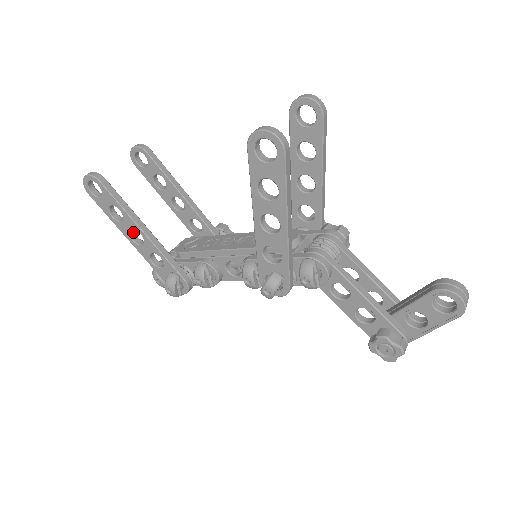
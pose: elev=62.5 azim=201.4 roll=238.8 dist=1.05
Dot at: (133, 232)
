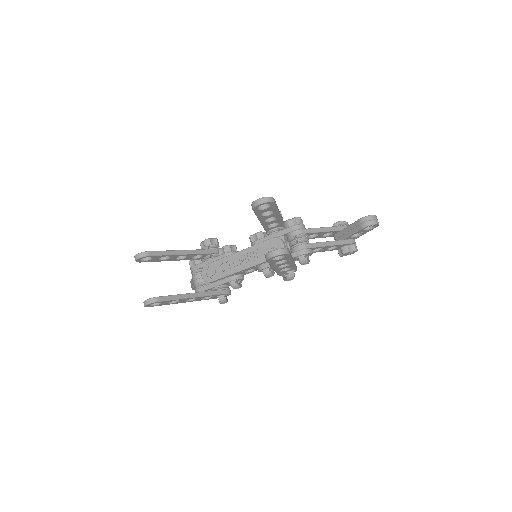
Dot at: occluded
